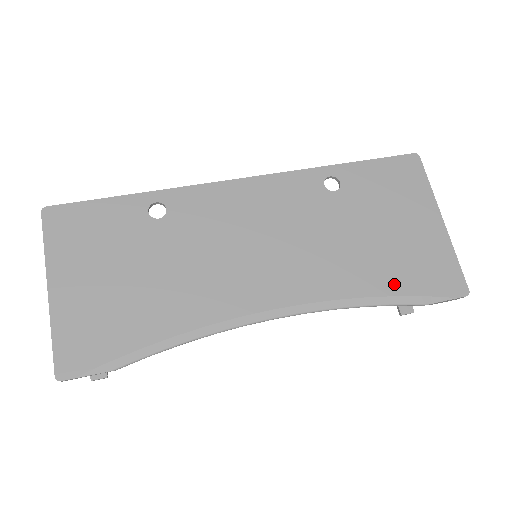
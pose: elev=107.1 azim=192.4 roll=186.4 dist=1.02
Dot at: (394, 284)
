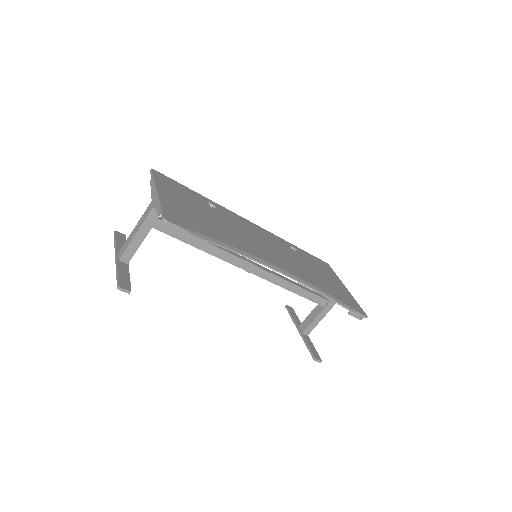
Dot at: (332, 293)
